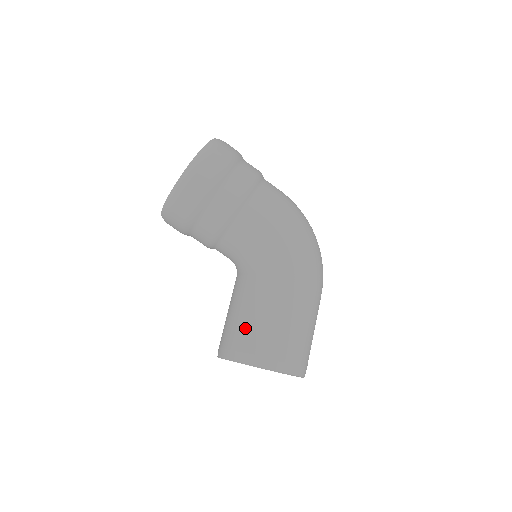
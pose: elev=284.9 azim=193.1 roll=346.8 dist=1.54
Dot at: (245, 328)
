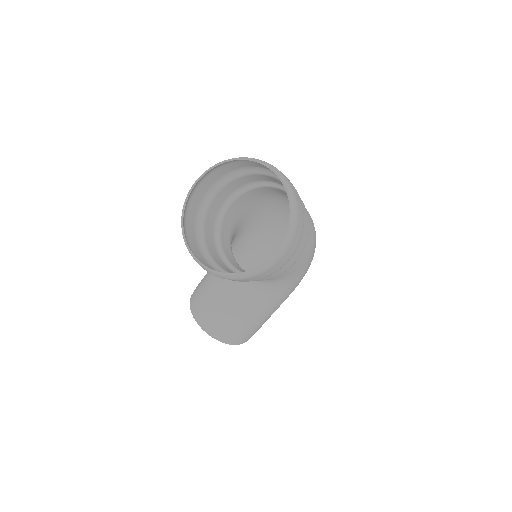
Dot at: (236, 326)
